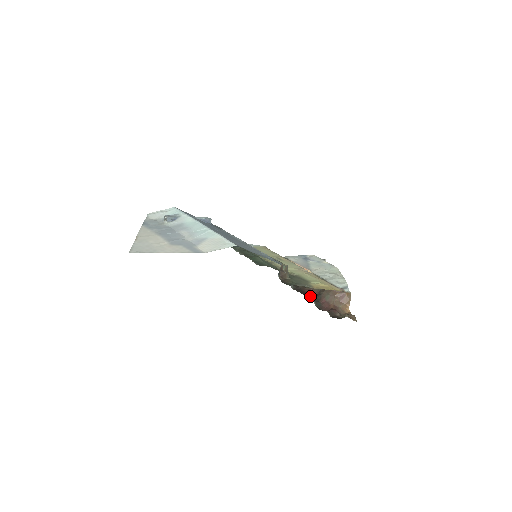
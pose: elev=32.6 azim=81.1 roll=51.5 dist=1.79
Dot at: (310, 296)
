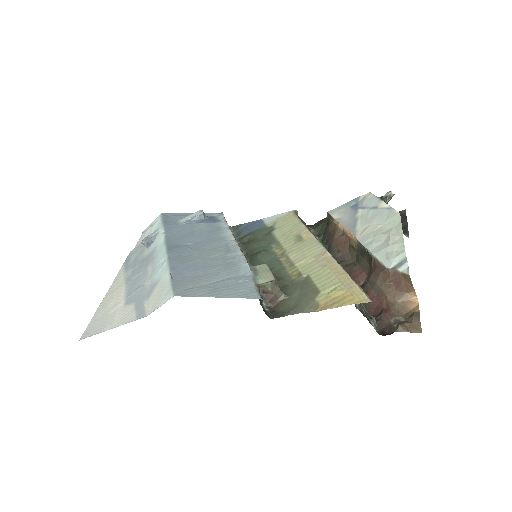
Dot at: occluded
